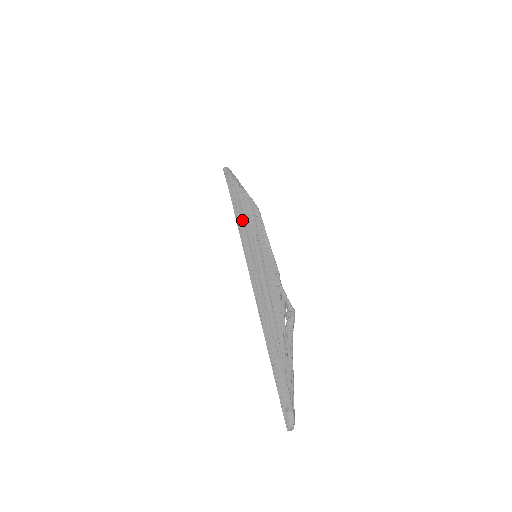
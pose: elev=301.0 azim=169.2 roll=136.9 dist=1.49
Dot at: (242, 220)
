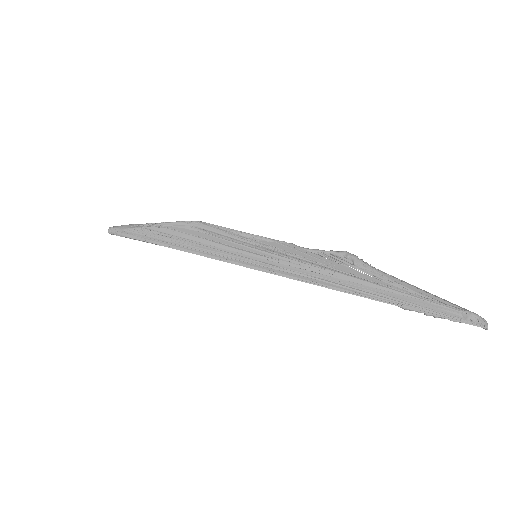
Dot at: (199, 247)
